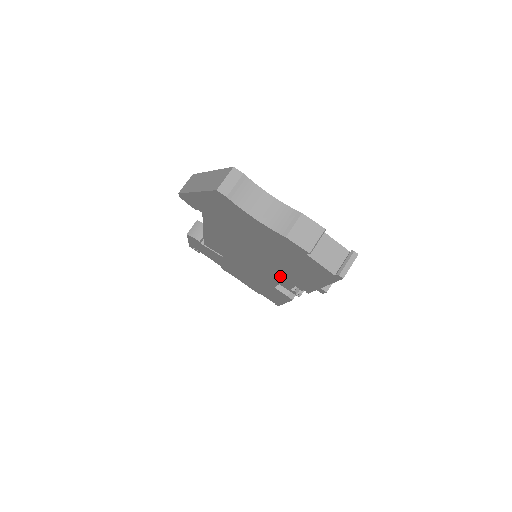
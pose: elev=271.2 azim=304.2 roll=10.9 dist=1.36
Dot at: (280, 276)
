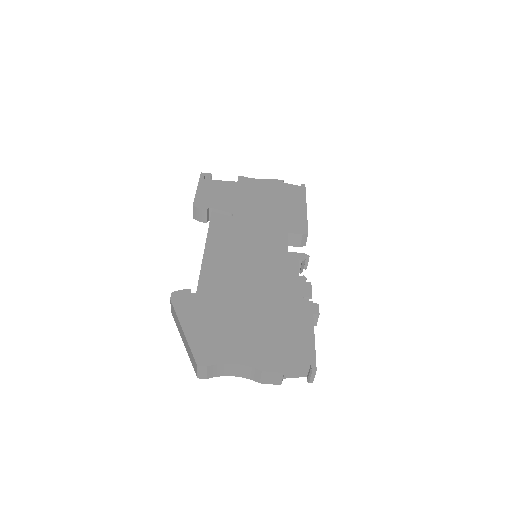
Dot at: occluded
